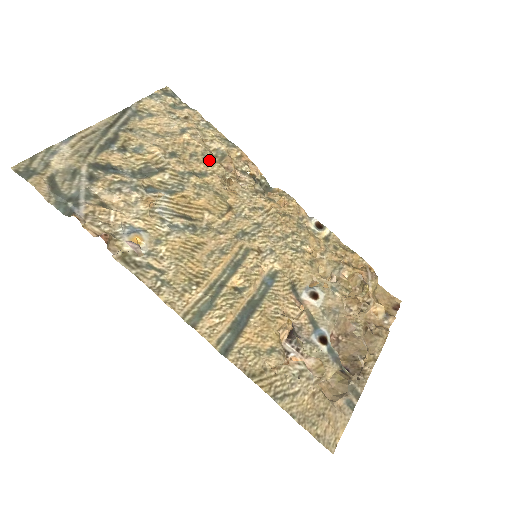
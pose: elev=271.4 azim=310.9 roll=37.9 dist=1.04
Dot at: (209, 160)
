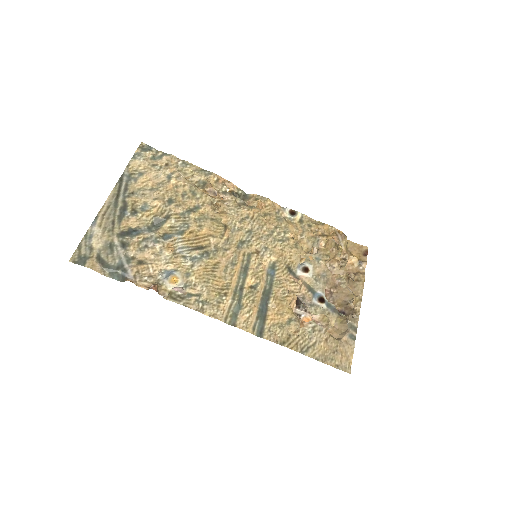
Dot at: (197, 194)
